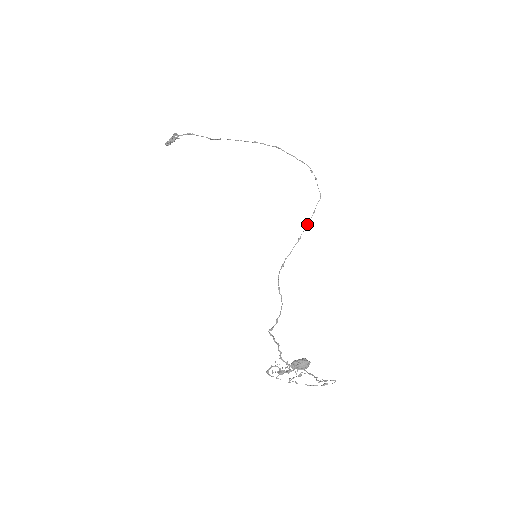
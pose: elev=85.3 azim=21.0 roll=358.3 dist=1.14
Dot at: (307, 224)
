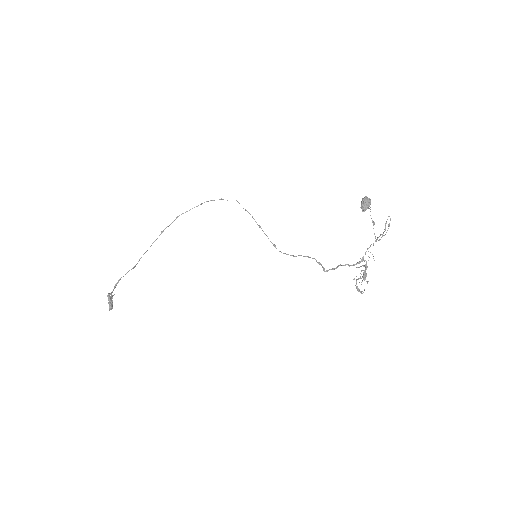
Dot at: (252, 217)
